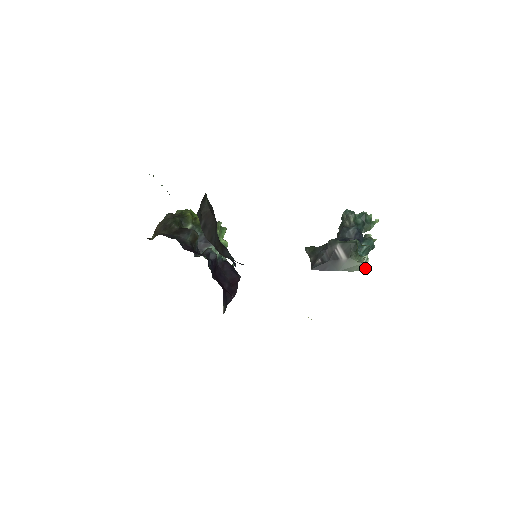
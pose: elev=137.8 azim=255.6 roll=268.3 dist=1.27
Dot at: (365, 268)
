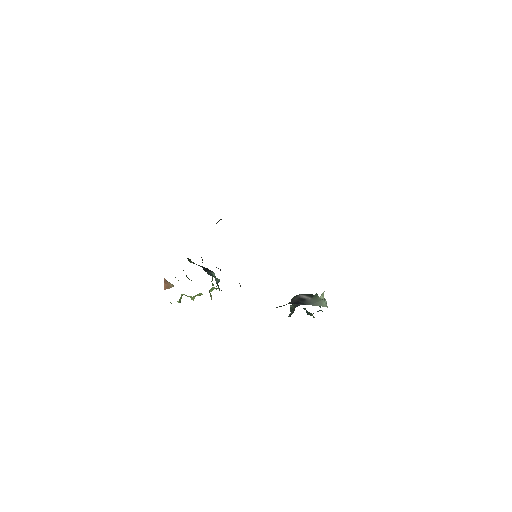
Dot at: (326, 306)
